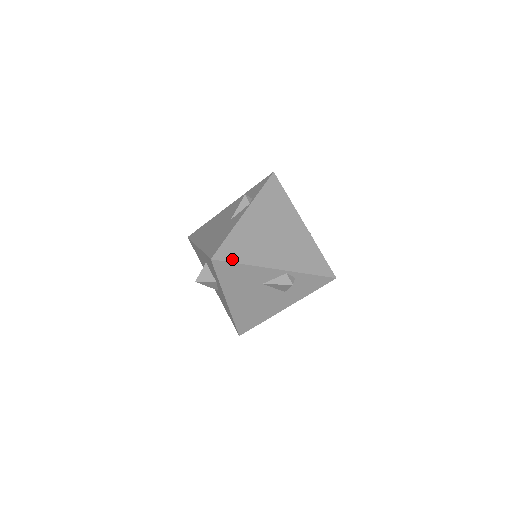
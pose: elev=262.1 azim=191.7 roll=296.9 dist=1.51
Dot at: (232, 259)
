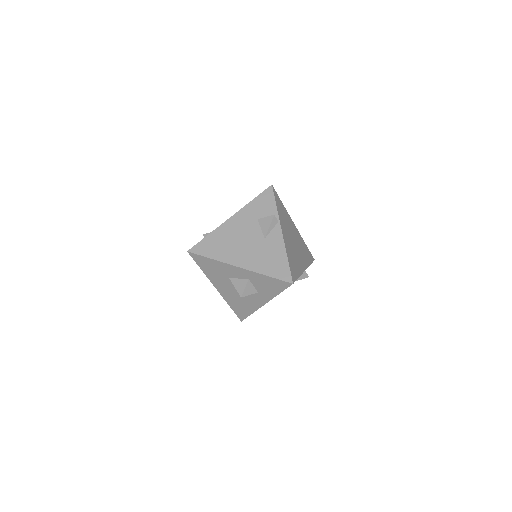
Dot at: (296, 277)
